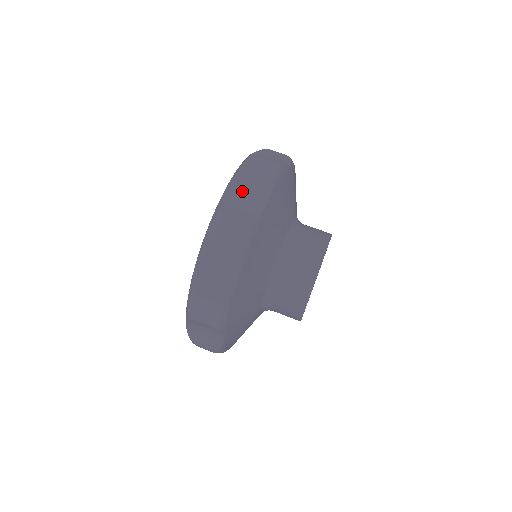
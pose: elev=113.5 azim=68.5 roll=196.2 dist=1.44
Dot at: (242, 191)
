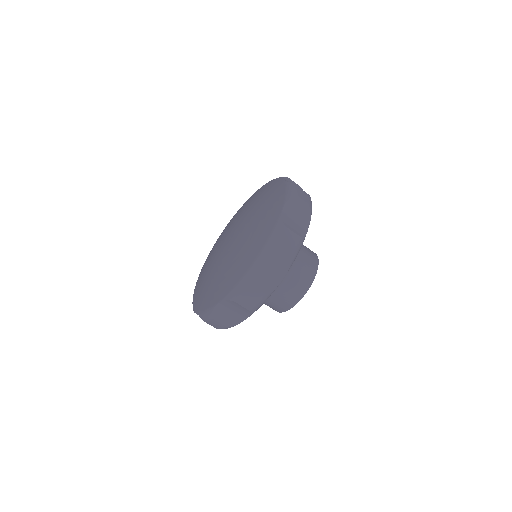
Dot at: (294, 213)
